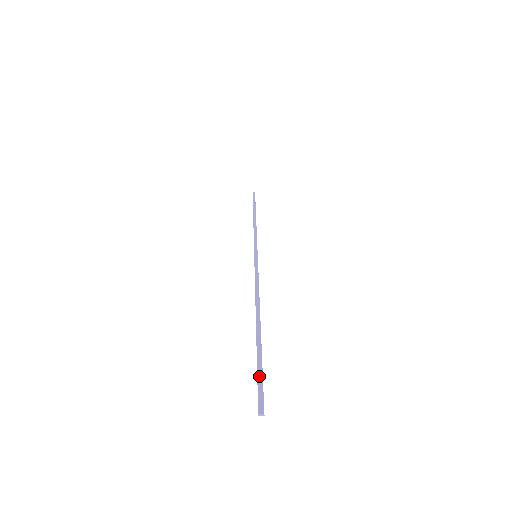
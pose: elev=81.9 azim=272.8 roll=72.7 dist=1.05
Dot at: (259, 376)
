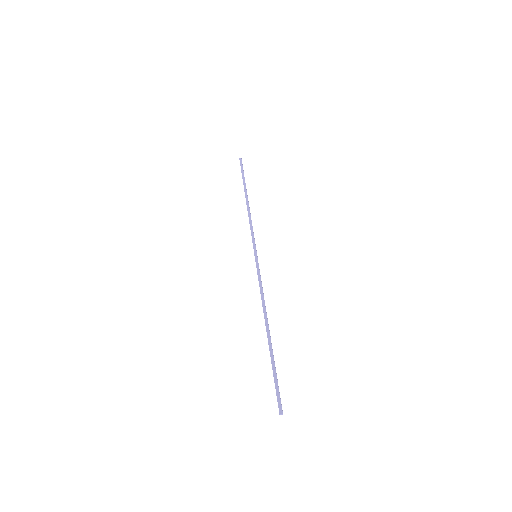
Dot at: (276, 385)
